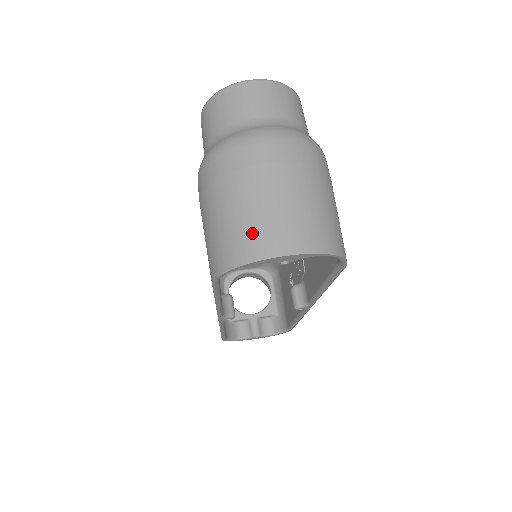
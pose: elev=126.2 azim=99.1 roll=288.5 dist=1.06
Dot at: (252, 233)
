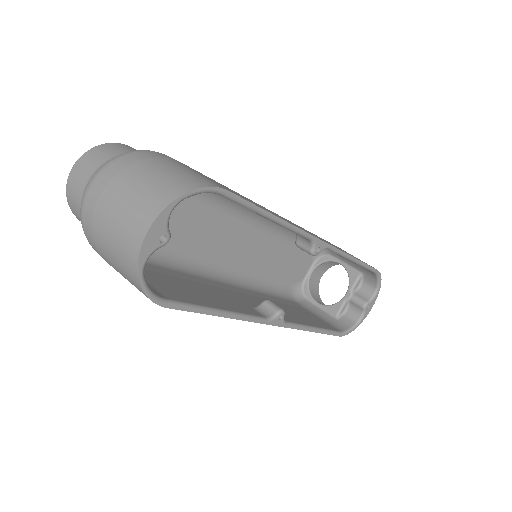
Dot at: (123, 249)
